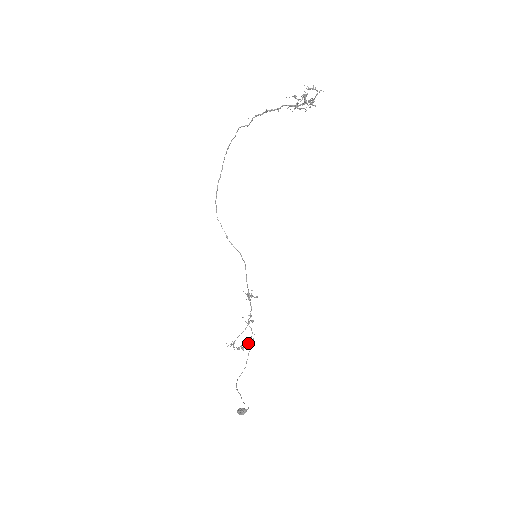
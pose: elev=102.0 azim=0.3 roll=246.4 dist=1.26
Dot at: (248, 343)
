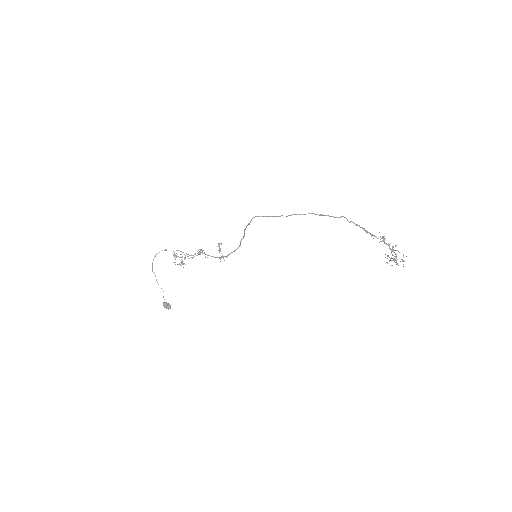
Dot at: occluded
